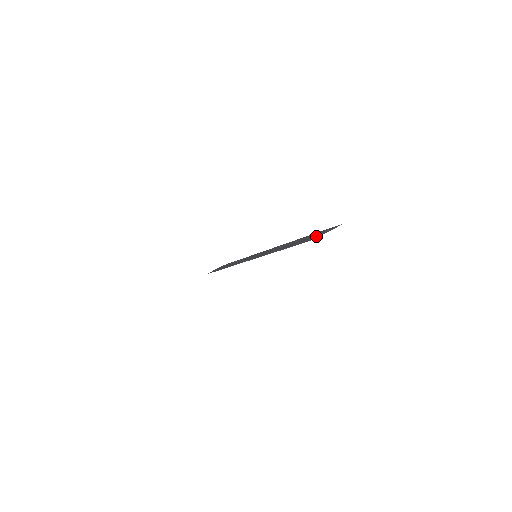
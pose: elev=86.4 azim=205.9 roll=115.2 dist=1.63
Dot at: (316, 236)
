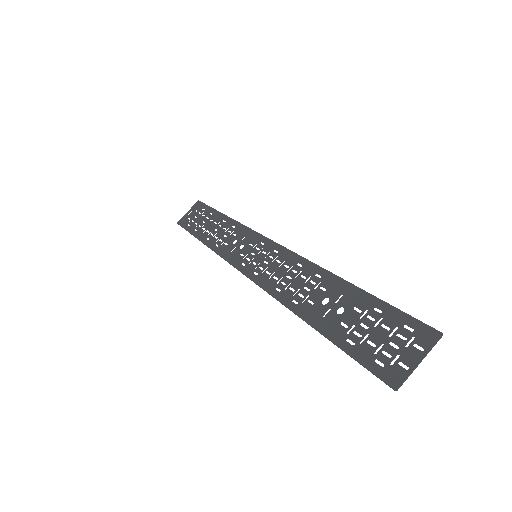
Dot at: (394, 363)
